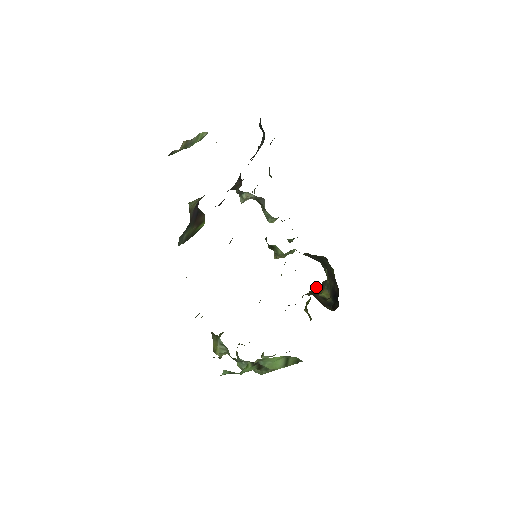
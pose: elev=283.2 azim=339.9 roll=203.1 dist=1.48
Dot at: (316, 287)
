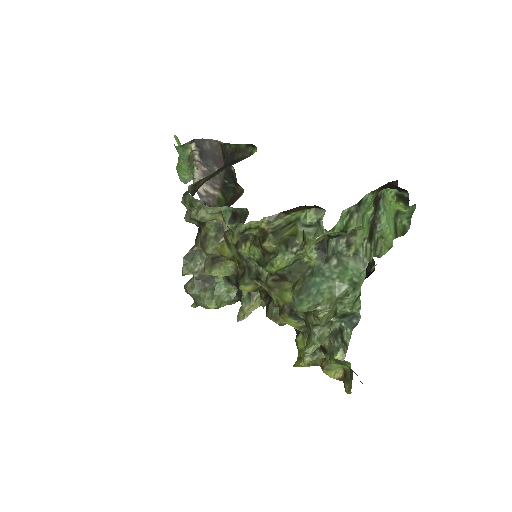
Dot at: occluded
